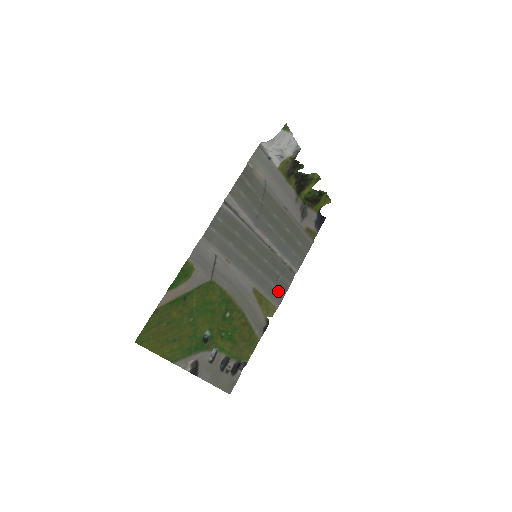
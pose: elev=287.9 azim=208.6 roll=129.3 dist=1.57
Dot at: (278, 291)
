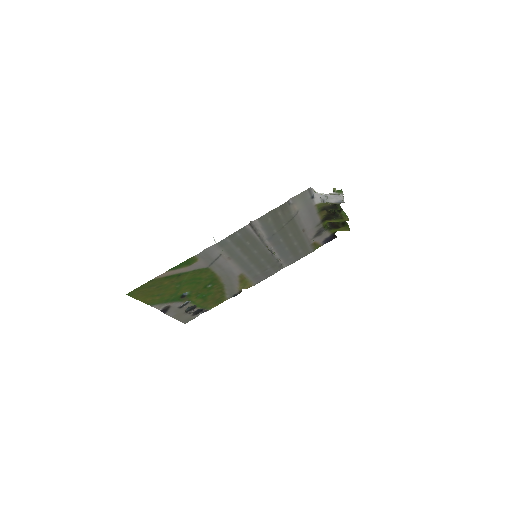
Dot at: (261, 277)
